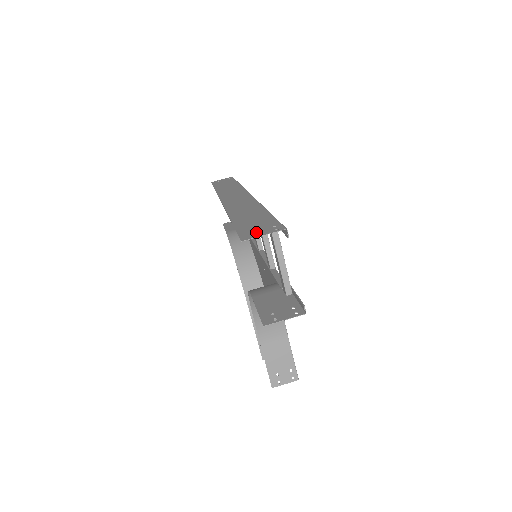
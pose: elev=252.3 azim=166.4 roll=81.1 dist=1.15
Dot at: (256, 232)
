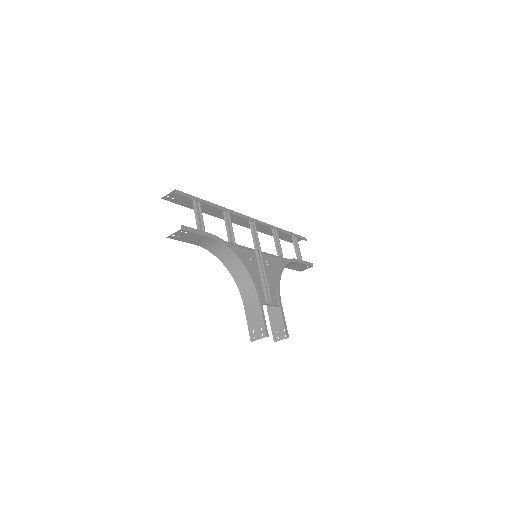
Dot at: (173, 197)
